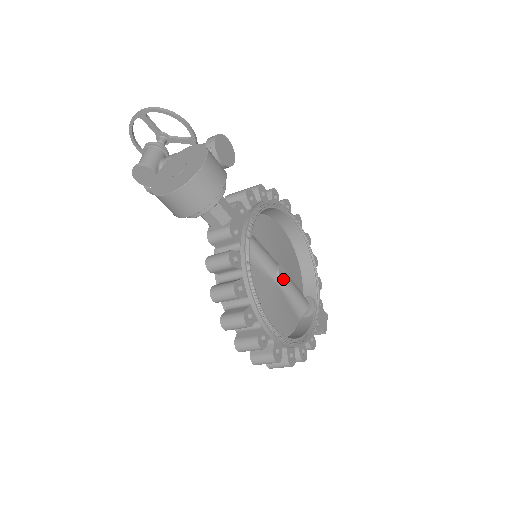
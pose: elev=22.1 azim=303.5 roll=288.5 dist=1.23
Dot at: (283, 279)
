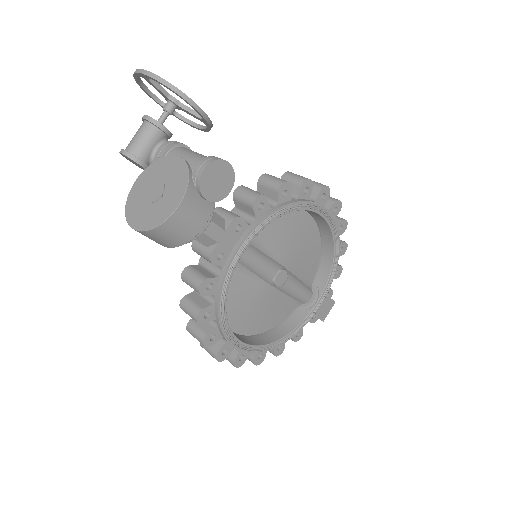
Dot at: (279, 285)
